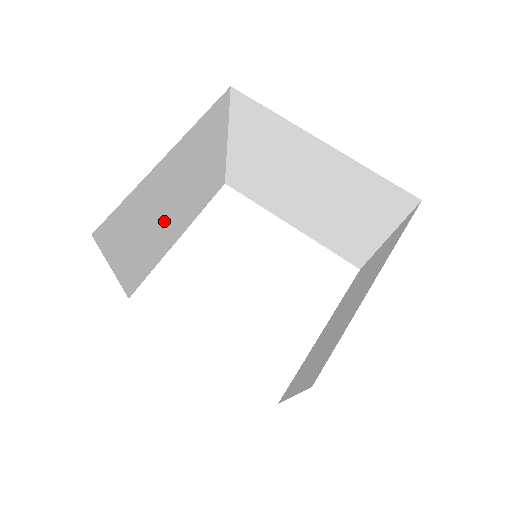
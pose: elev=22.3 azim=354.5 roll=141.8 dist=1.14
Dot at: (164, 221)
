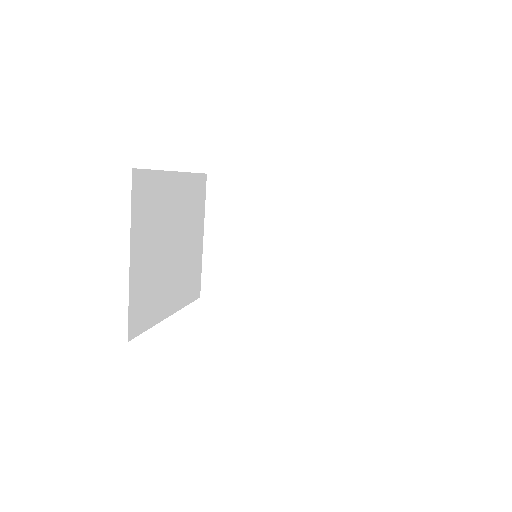
Dot at: (165, 259)
